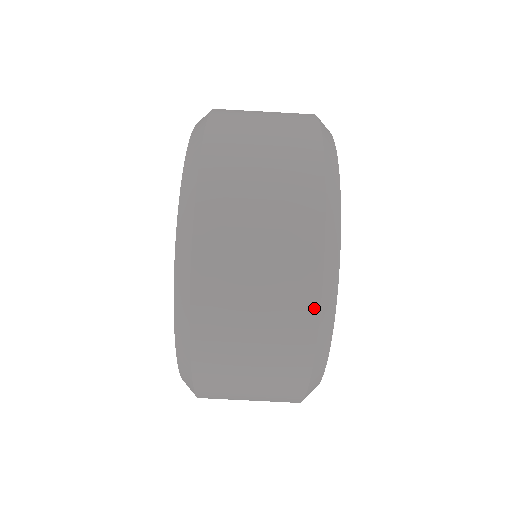
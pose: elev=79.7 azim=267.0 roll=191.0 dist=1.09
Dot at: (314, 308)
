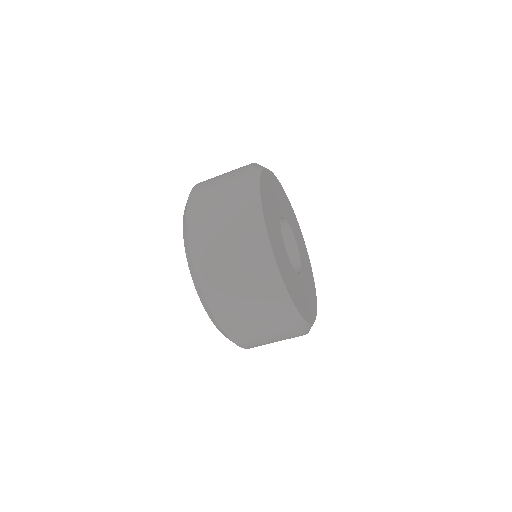
Dot at: (251, 234)
